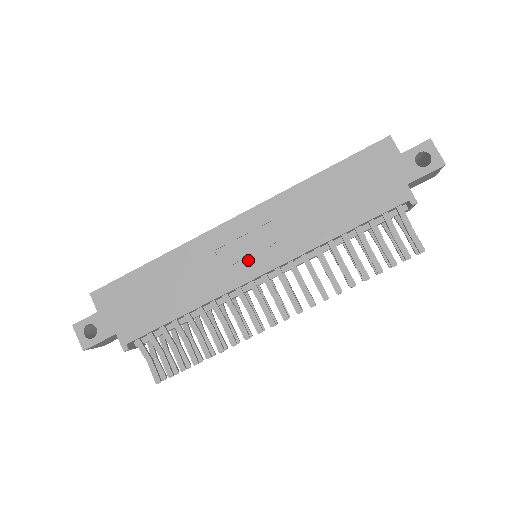
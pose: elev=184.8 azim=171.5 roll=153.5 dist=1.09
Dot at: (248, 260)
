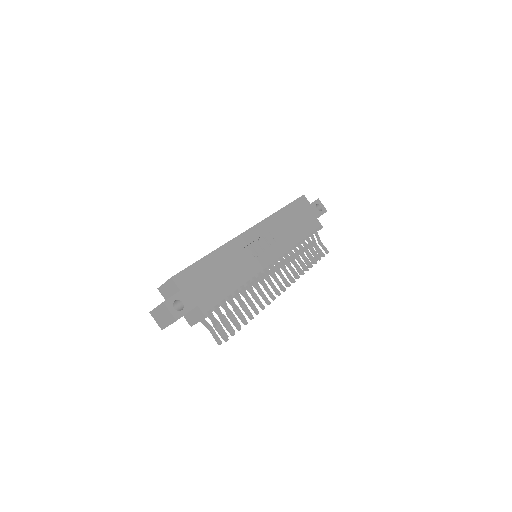
Dot at: (263, 254)
